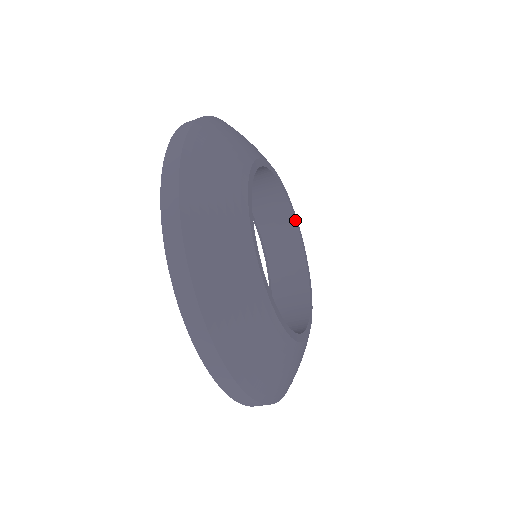
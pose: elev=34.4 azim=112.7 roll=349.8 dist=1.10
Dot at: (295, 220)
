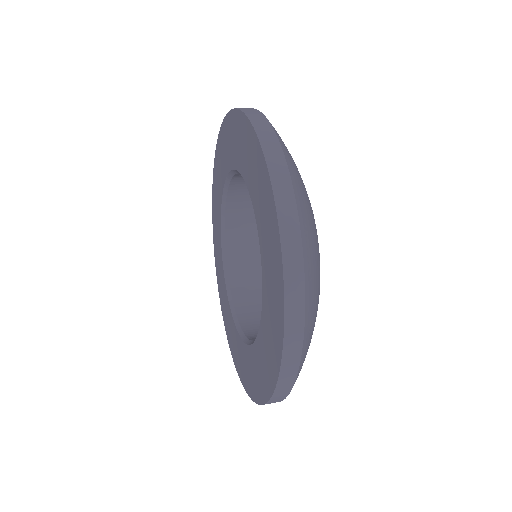
Dot at: occluded
